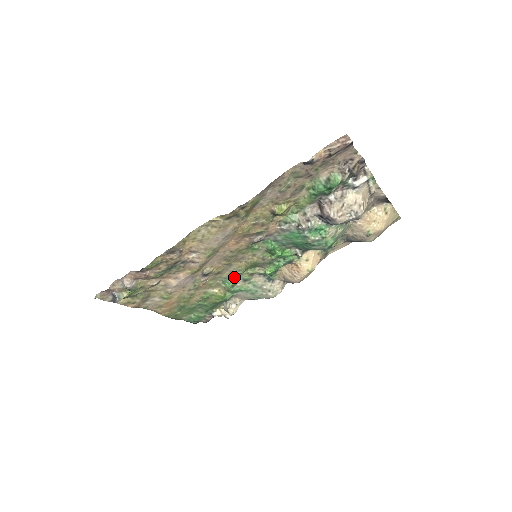
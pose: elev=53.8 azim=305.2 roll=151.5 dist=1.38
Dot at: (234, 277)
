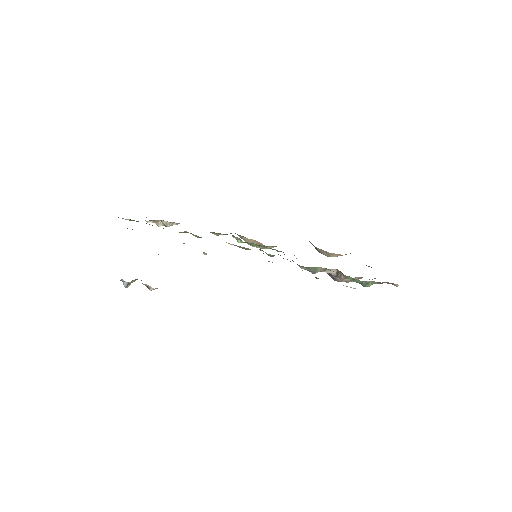
Dot at: occluded
